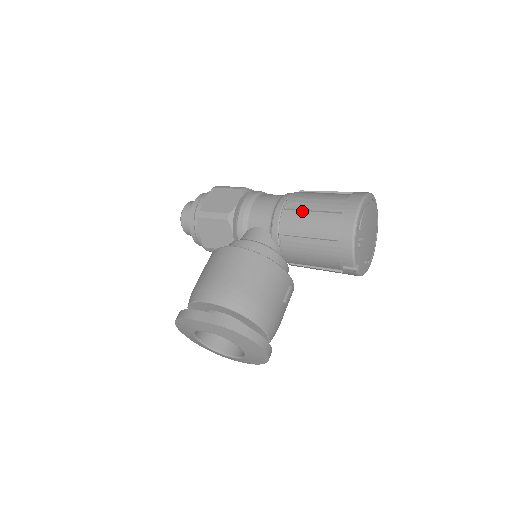
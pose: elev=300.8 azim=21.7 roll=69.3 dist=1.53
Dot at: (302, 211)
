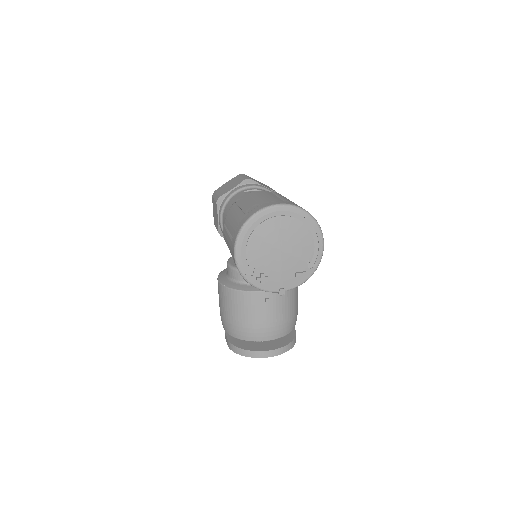
Dot at: occluded
